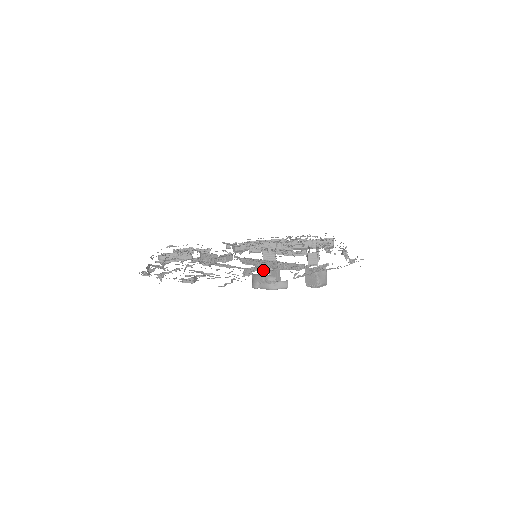
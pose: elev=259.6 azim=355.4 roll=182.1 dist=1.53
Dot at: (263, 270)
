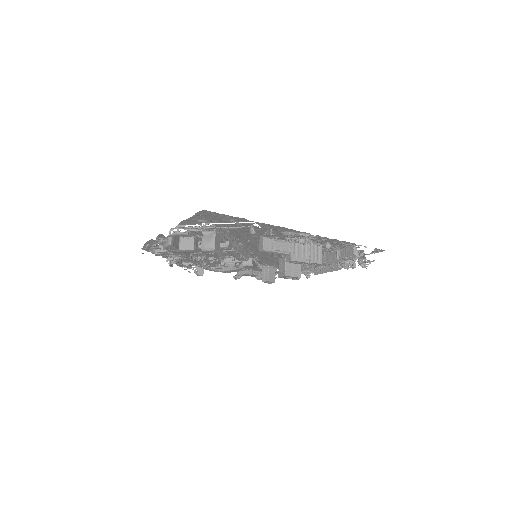
Dot at: (278, 277)
